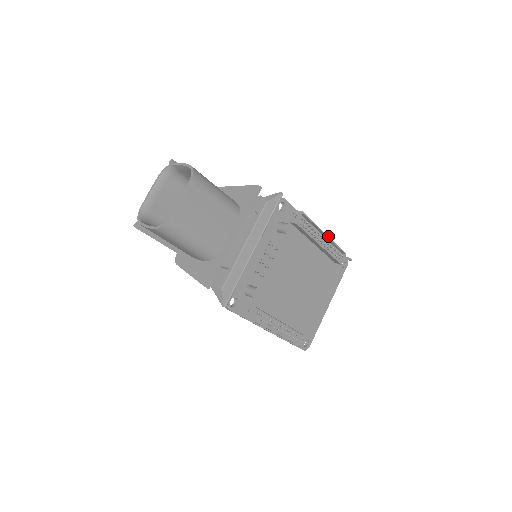
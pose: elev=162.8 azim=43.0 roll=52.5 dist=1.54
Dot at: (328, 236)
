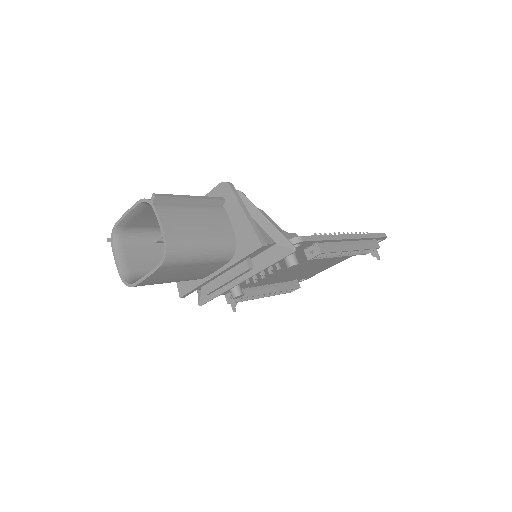
Dot at: (356, 250)
